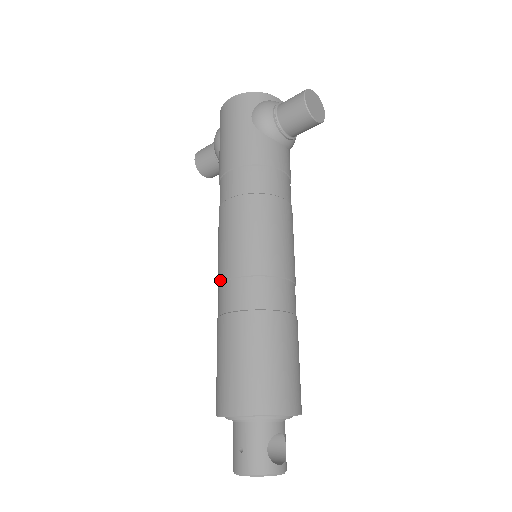
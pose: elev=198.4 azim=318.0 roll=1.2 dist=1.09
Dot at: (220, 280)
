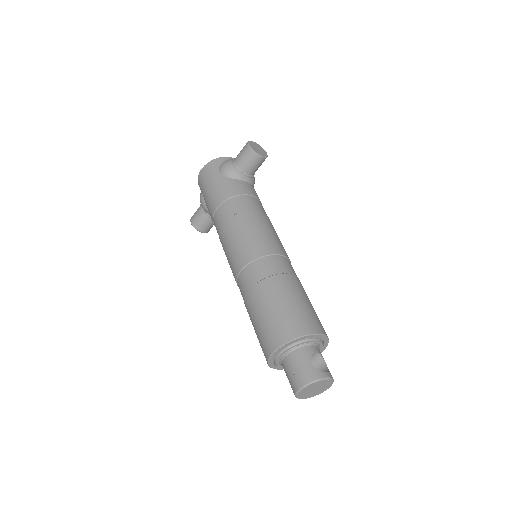
Dot at: (236, 275)
